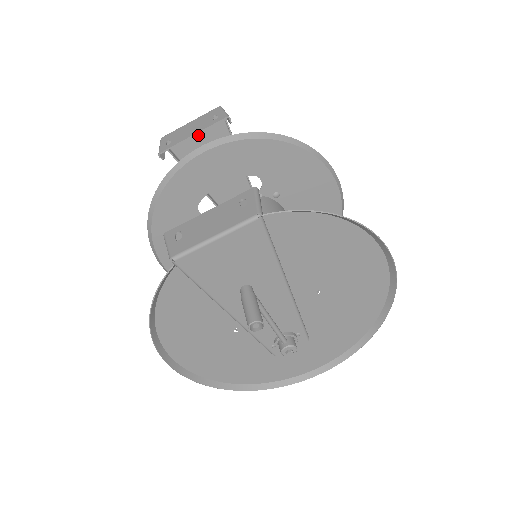
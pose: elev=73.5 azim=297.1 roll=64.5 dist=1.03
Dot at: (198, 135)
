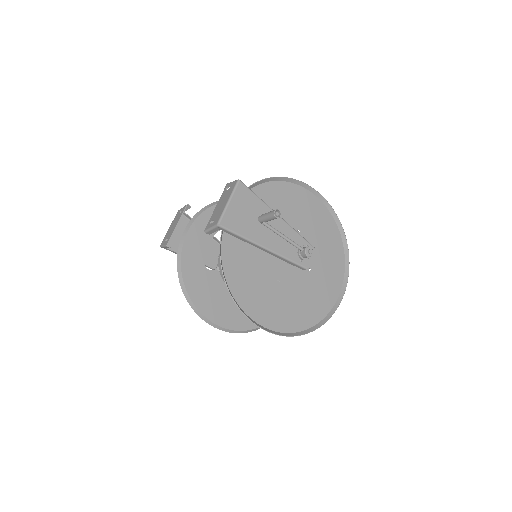
Dot at: (178, 233)
